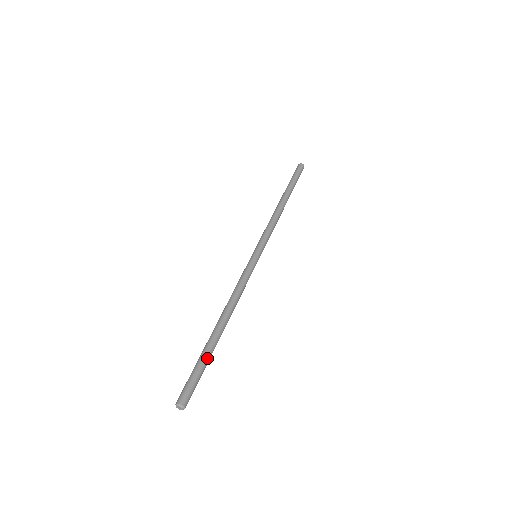
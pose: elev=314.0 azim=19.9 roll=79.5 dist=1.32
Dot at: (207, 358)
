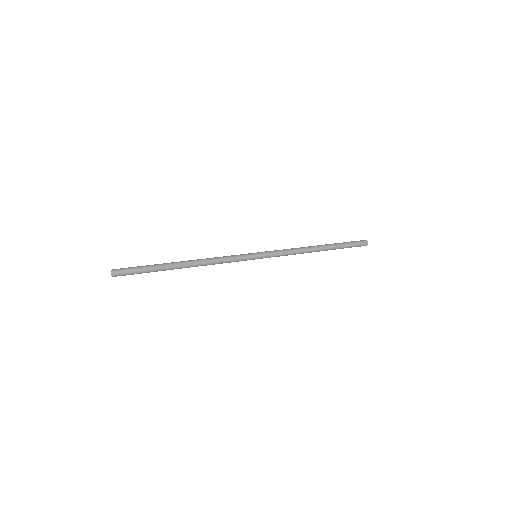
Dot at: (154, 270)
